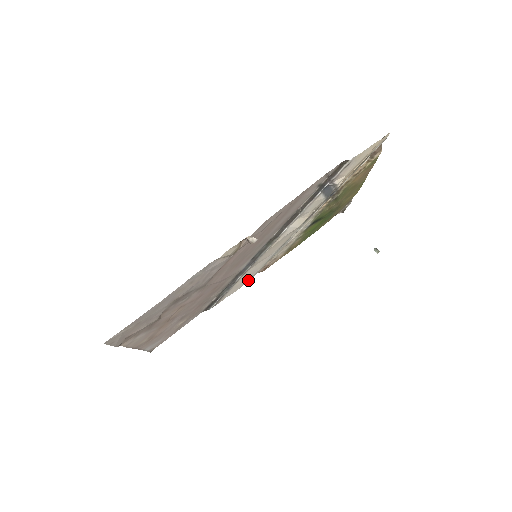
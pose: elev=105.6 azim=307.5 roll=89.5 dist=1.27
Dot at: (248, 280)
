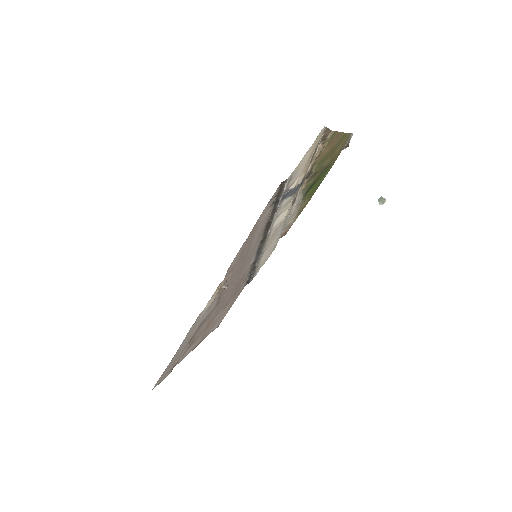
Dot at: (273, 250)
